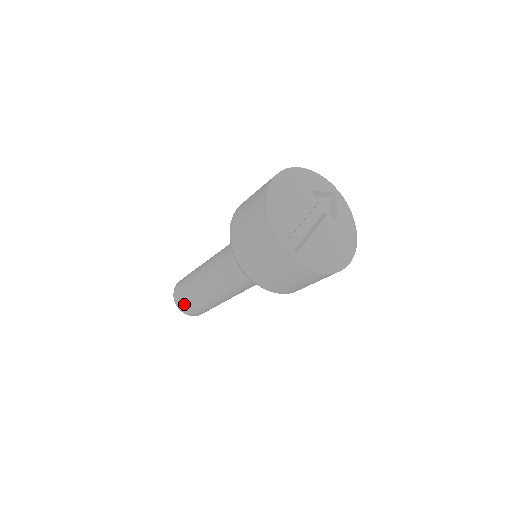
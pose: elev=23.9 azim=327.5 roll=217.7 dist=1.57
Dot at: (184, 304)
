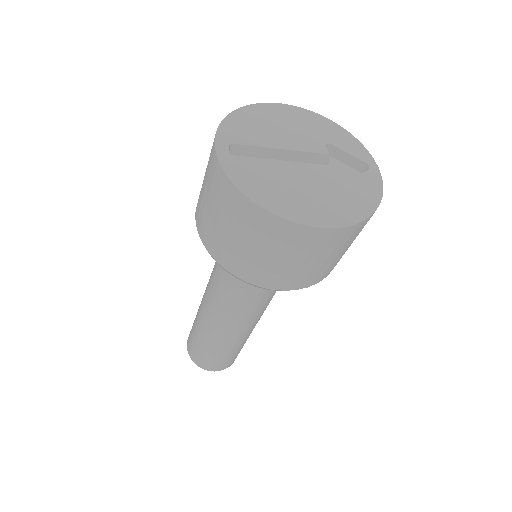
Dot at: (190, 336)
